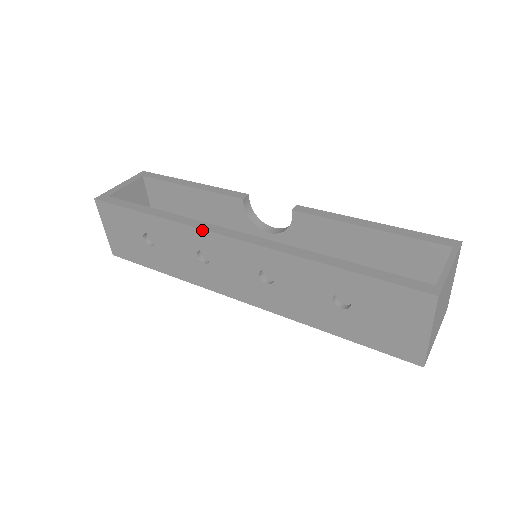
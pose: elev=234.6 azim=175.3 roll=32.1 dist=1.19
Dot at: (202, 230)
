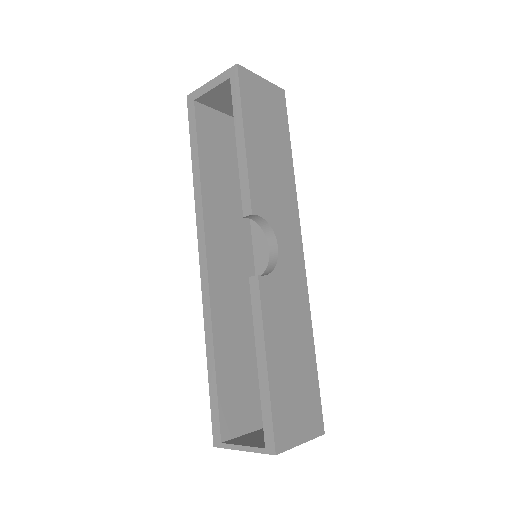
Dot at: (197, 230)
